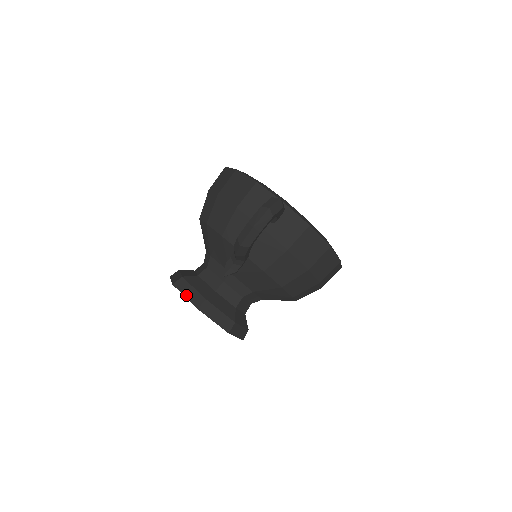
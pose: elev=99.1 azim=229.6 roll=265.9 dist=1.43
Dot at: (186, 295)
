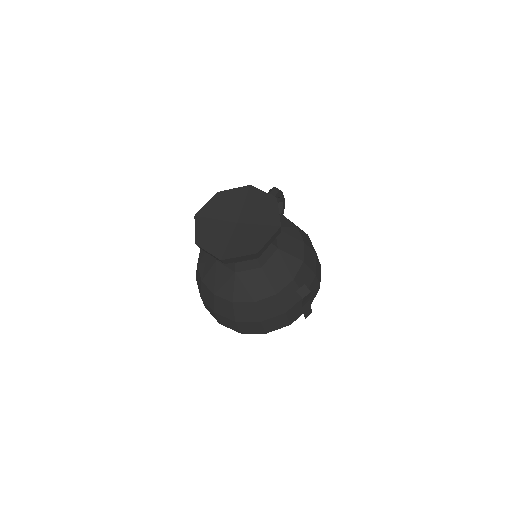
Dot at: (234, 190)
